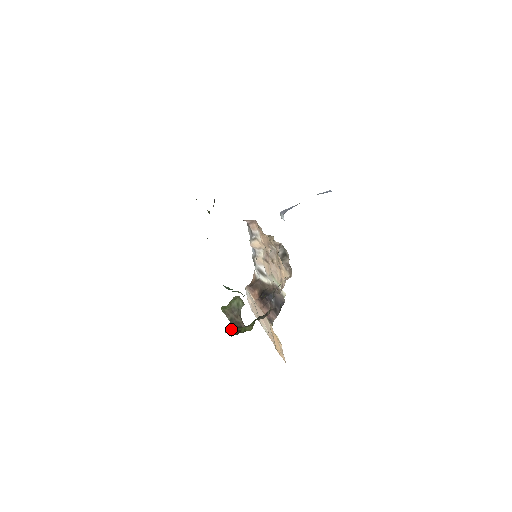
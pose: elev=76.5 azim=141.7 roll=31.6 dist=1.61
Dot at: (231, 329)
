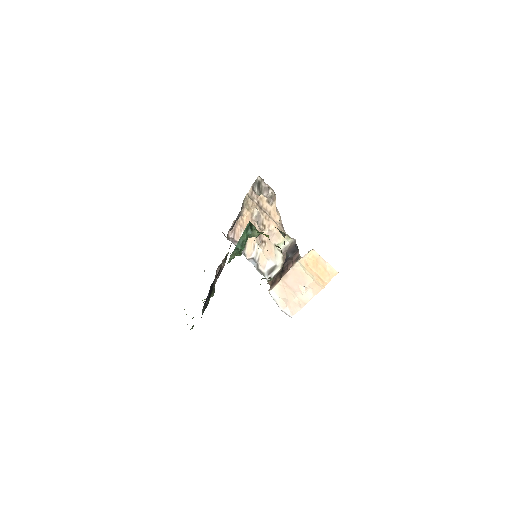
Dot at: occluded
